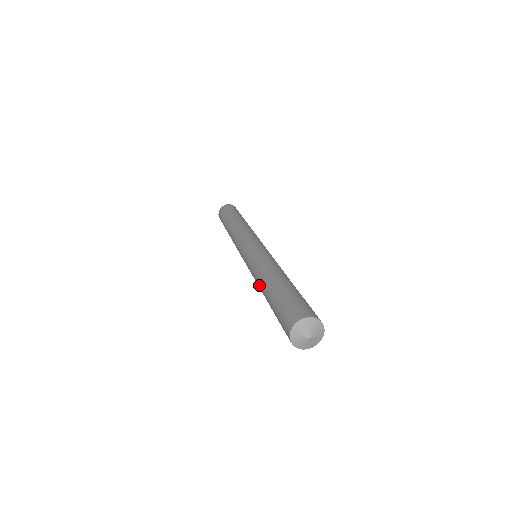
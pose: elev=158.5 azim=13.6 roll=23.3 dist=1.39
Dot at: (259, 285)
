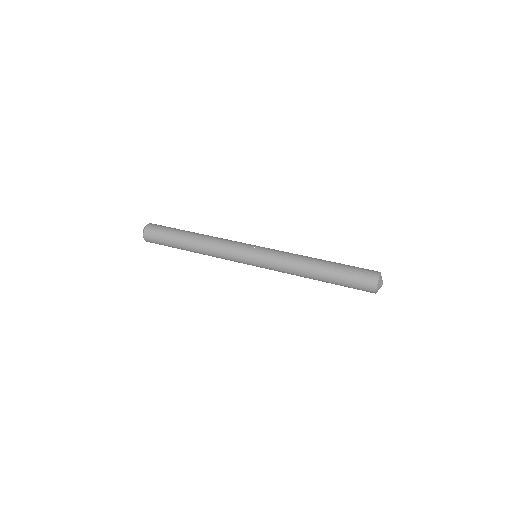
Dot at: (304, 271)
